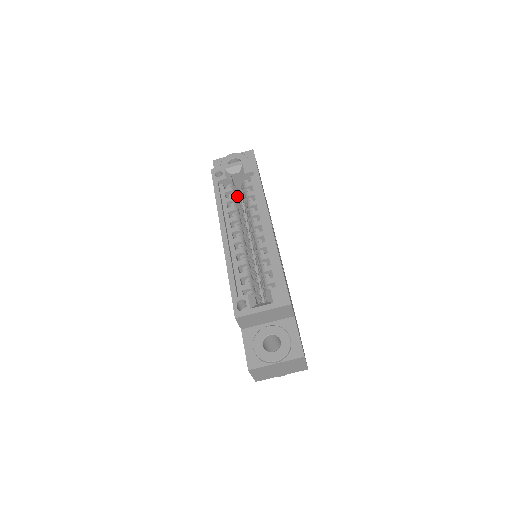
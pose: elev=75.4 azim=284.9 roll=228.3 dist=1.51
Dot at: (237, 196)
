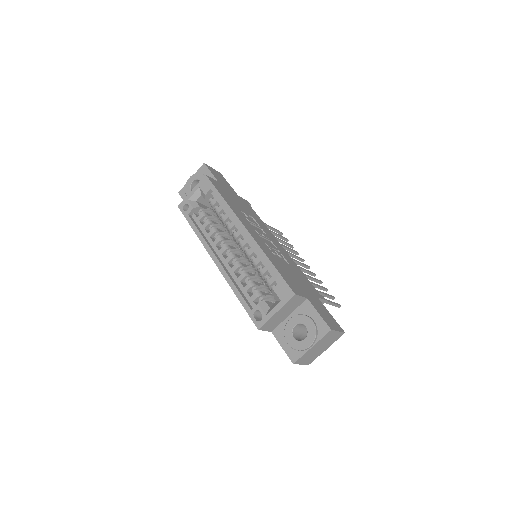
Dot at: (211, 216)
